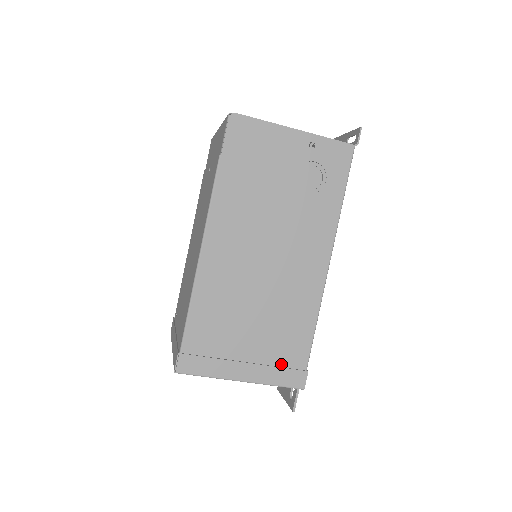
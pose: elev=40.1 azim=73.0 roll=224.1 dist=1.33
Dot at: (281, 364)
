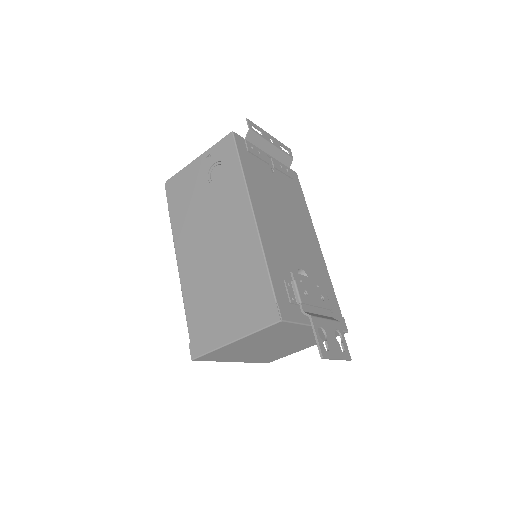
Dot at: (255, 311)
